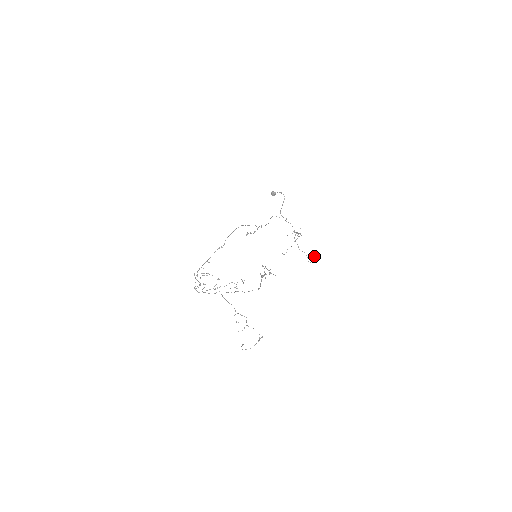
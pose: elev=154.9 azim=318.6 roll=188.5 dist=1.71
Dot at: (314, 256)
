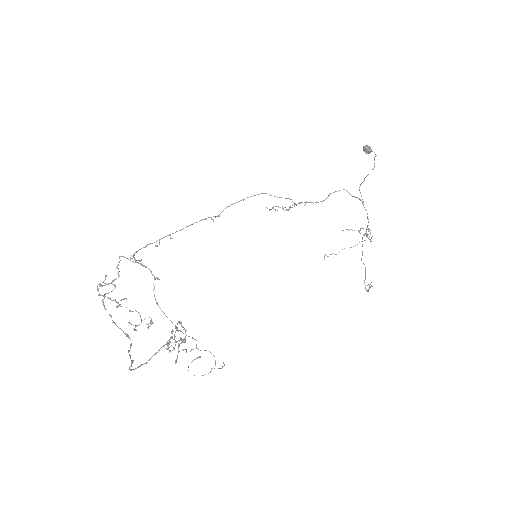
Dot at: (369, 286)
